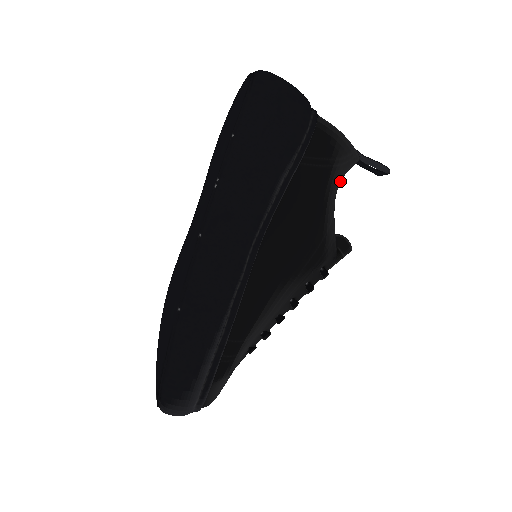
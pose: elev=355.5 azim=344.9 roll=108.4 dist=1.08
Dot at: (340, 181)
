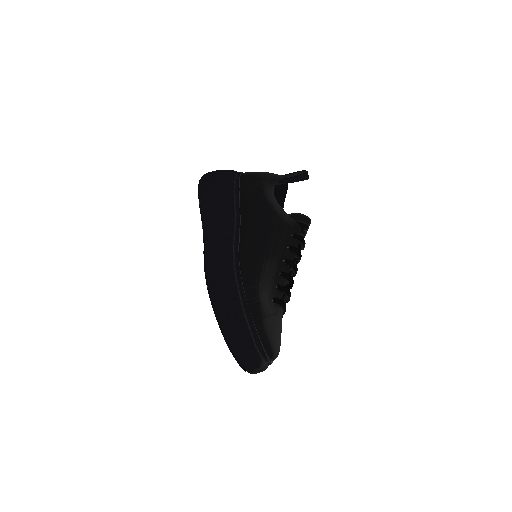
Dot at: (273, 190)
